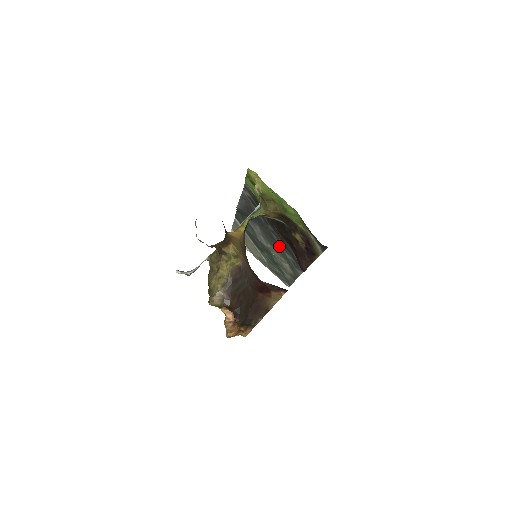
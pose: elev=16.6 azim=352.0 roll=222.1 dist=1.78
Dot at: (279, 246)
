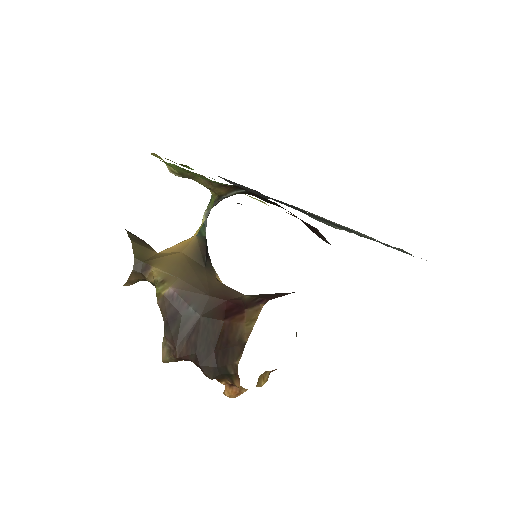
Dot at: (318, 217)
